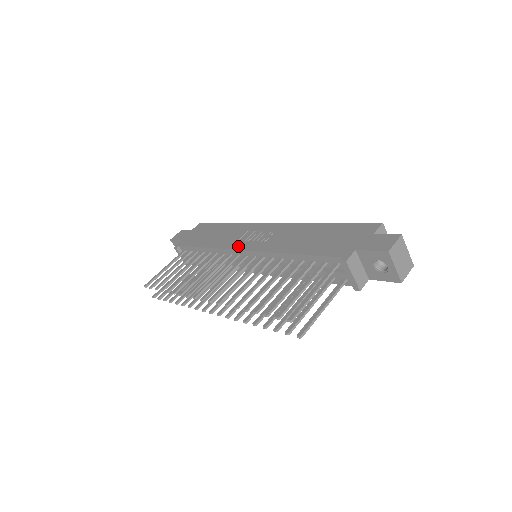
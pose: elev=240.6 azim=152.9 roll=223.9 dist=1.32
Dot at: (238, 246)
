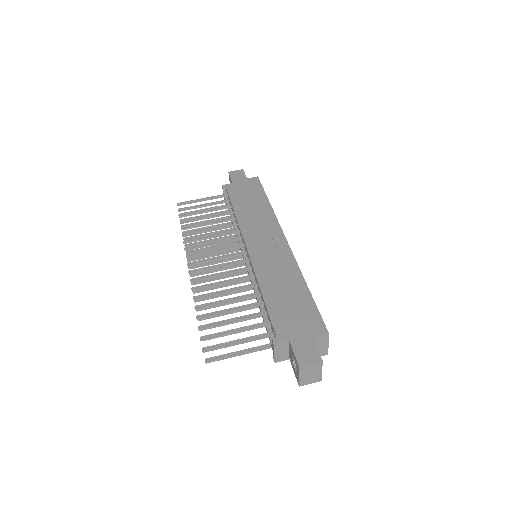
Dot at: (248, 239)
